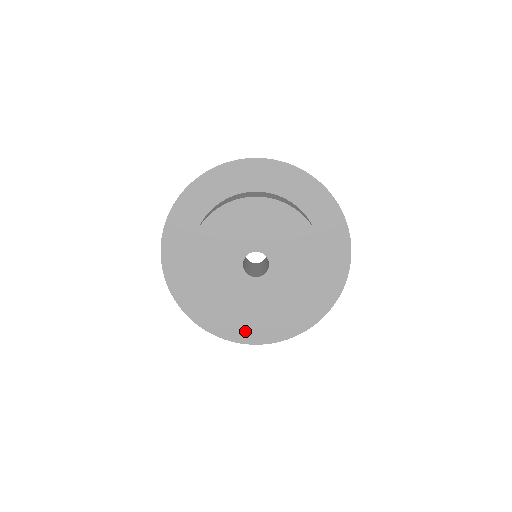
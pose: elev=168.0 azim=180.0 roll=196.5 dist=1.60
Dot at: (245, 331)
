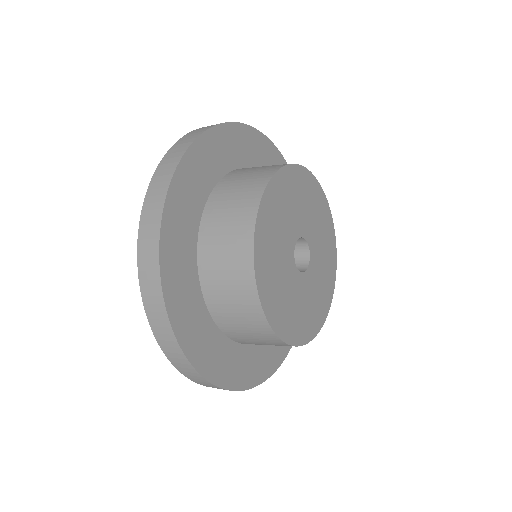
Dot at: (252, 368)
